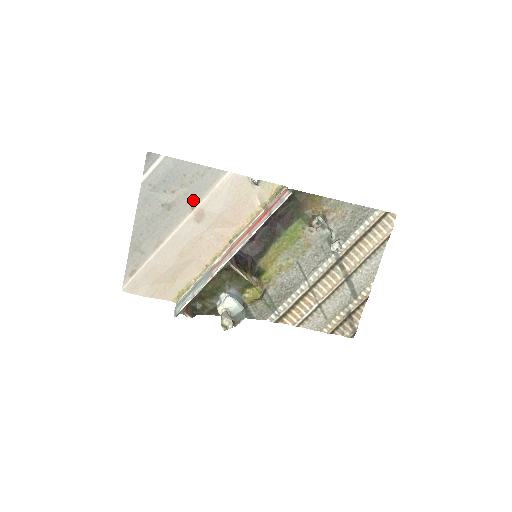
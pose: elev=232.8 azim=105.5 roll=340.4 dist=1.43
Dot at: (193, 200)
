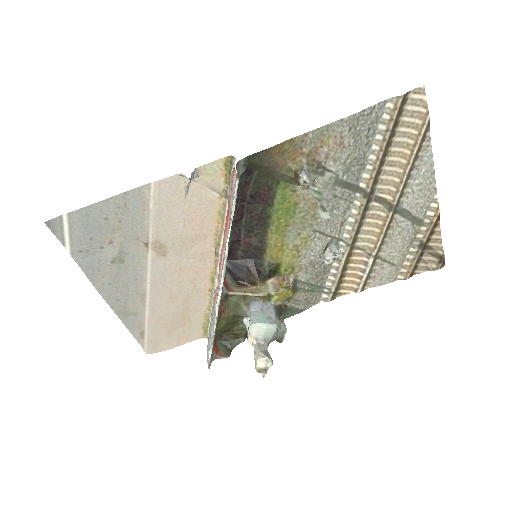
Dot at: (139, 237)
